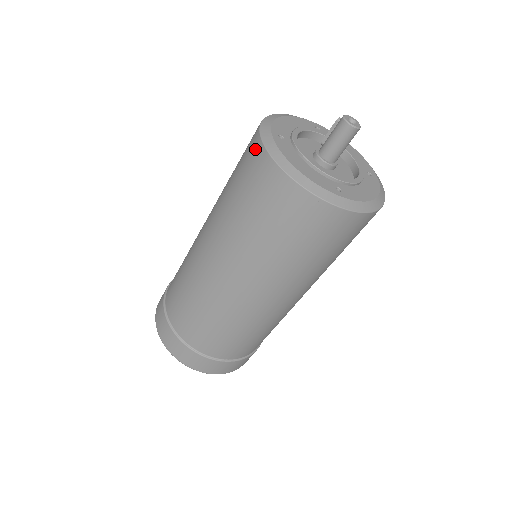
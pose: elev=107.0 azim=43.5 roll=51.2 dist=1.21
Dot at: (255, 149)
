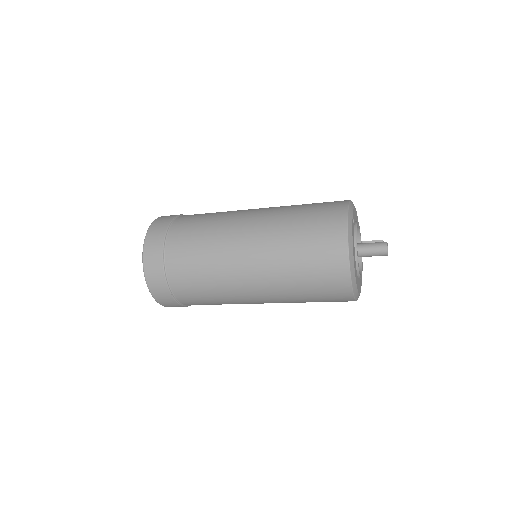
Dot at: (339, 214)
